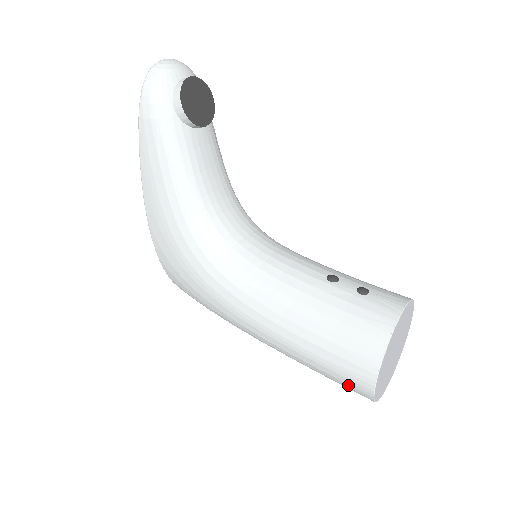
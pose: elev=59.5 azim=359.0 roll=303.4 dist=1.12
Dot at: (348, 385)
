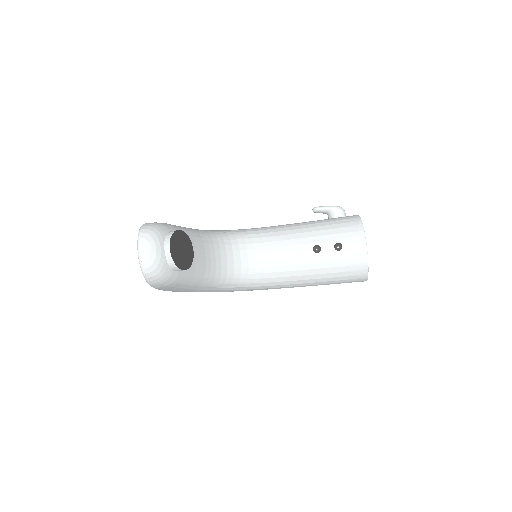
Dot at: occluded
